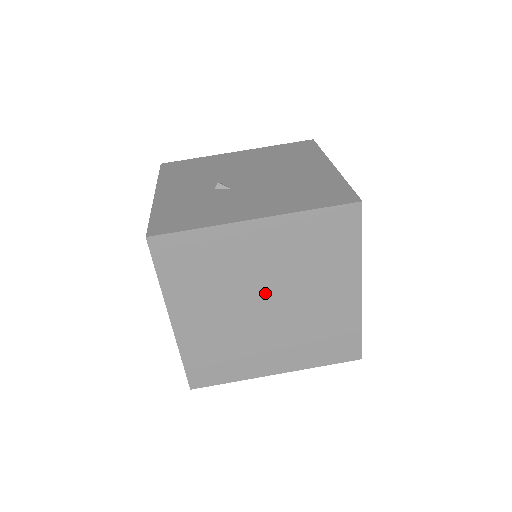
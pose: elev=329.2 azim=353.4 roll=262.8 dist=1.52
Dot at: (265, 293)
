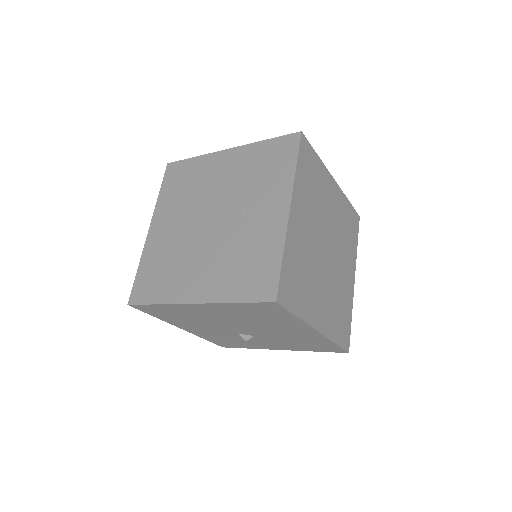
Dot at: (328, 238)
